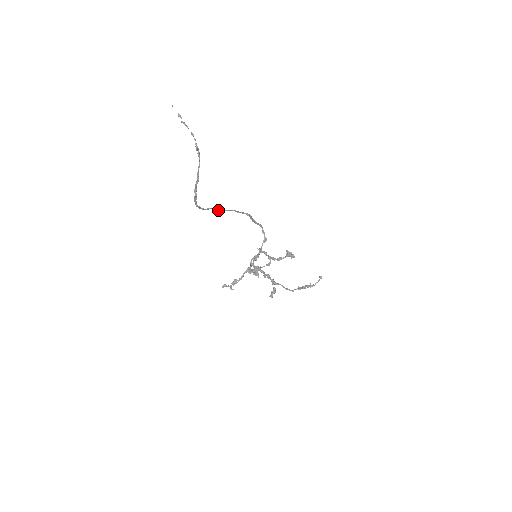
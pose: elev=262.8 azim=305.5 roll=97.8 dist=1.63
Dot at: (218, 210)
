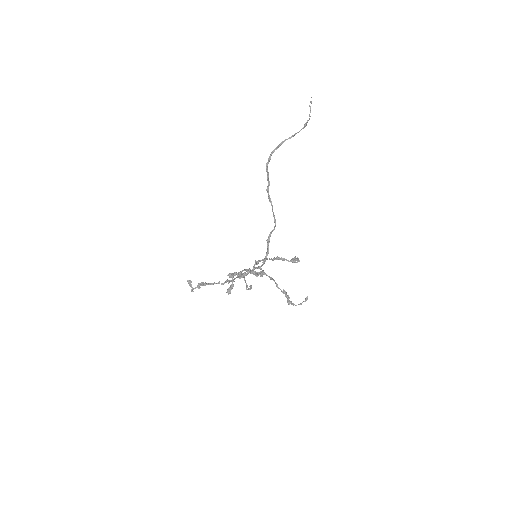
Dot at: (268, 188)
